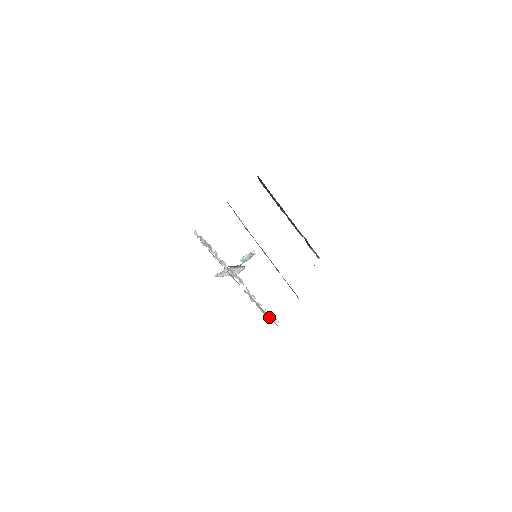
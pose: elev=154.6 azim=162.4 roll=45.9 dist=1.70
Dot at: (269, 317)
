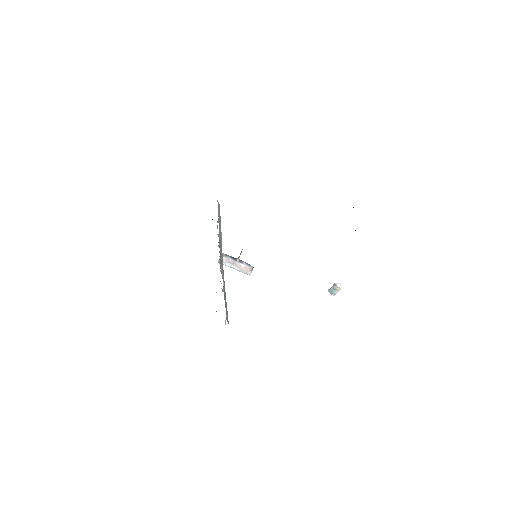
Dot at: occluded
